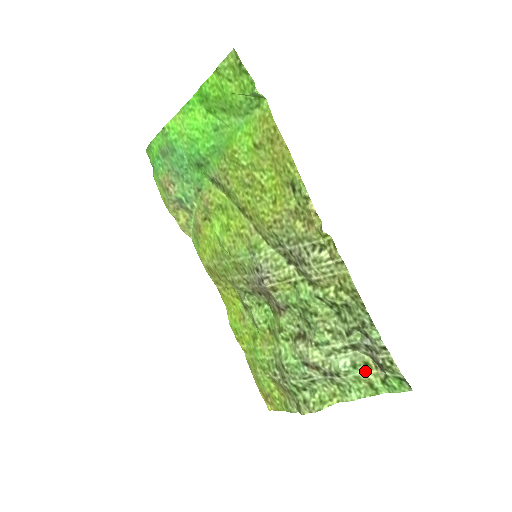
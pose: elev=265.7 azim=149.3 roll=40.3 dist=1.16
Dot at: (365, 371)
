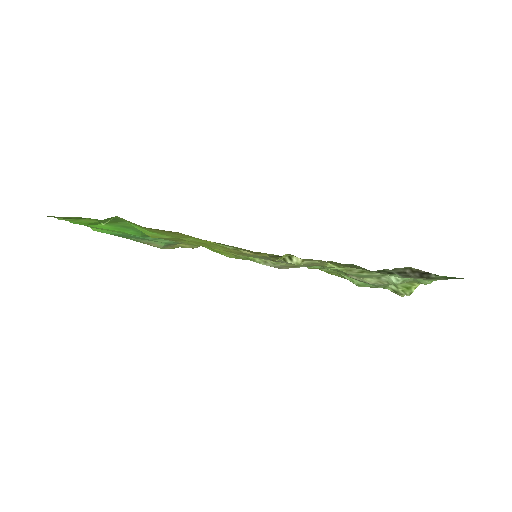
Dot at: occluded
